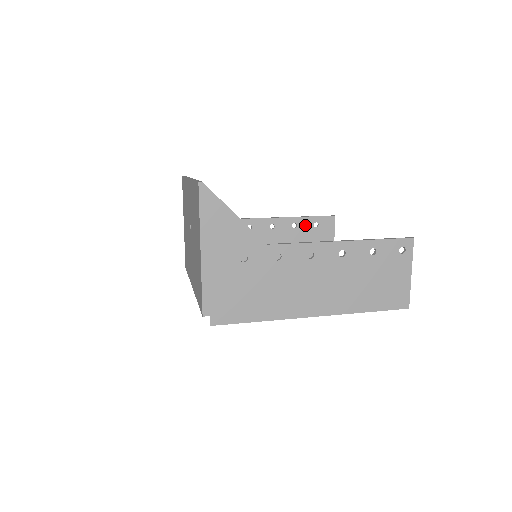
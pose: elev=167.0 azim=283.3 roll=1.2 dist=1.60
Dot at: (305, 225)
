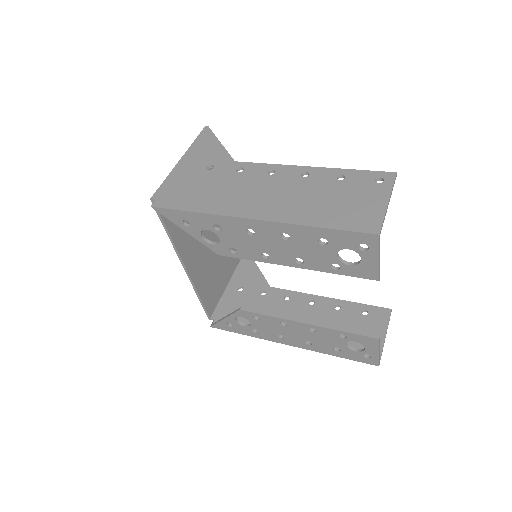
Dot at: (351, 310)
